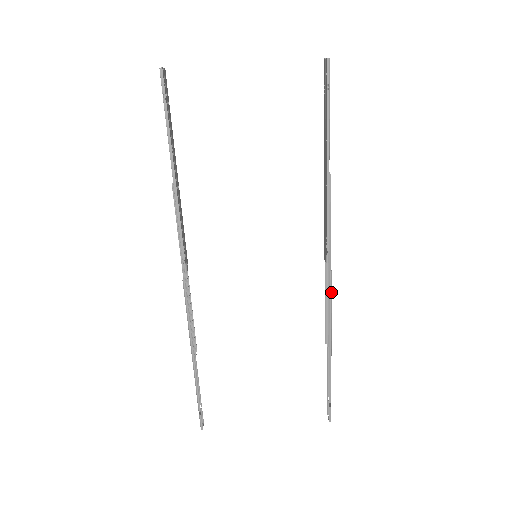
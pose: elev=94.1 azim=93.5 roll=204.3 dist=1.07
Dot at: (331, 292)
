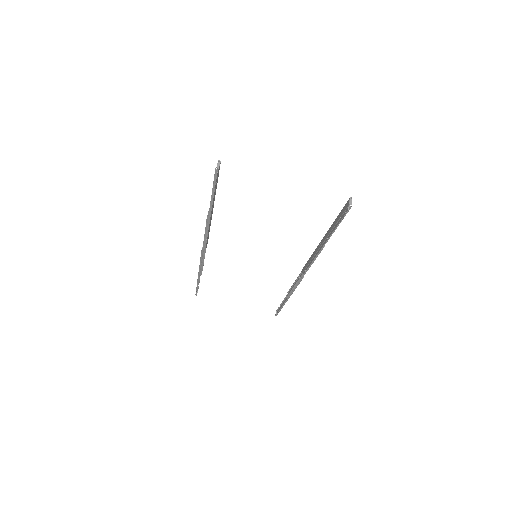
Dot at: (299, 283)
